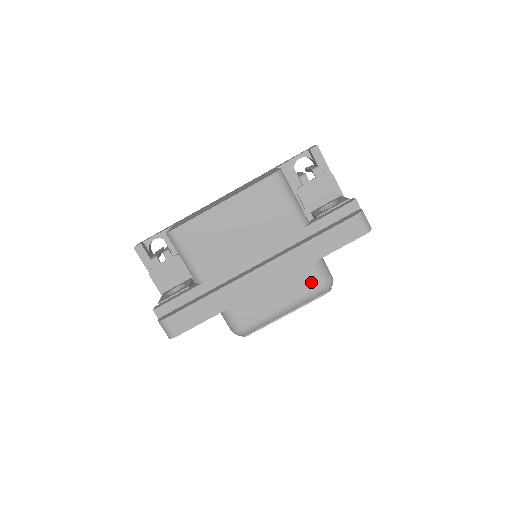
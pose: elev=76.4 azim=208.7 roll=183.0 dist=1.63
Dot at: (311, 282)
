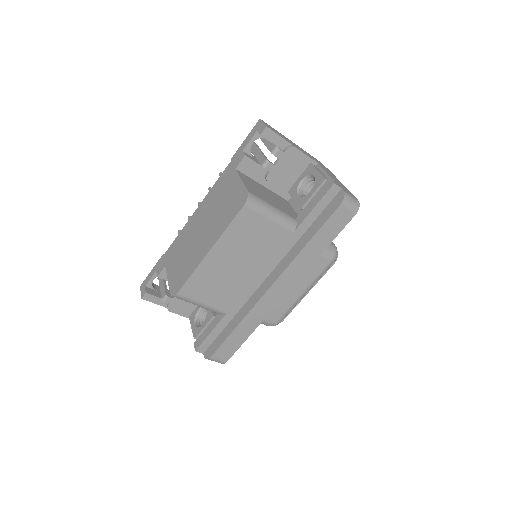
Dot at: (319, 264)
